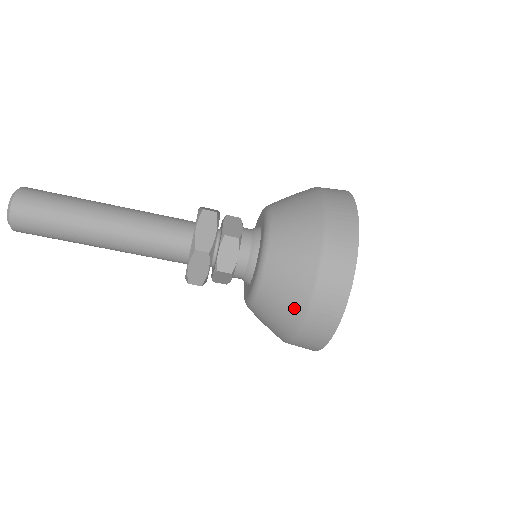
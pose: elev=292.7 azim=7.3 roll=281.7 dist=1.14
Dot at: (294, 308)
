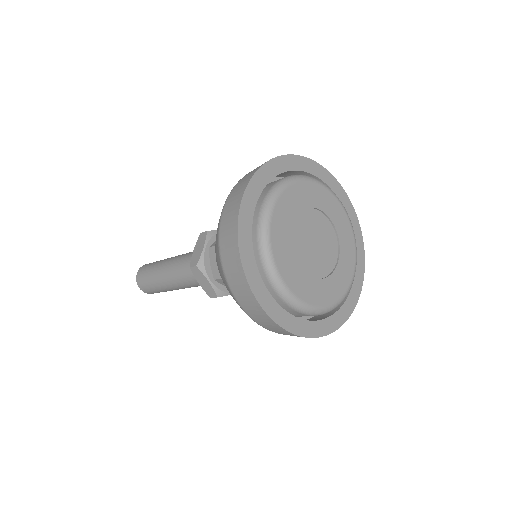
Dot at: occluded
